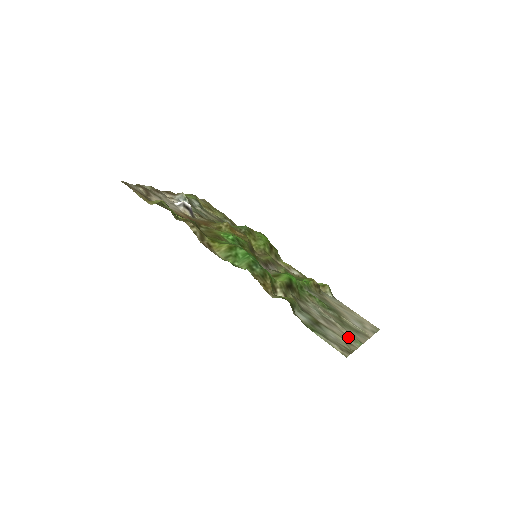
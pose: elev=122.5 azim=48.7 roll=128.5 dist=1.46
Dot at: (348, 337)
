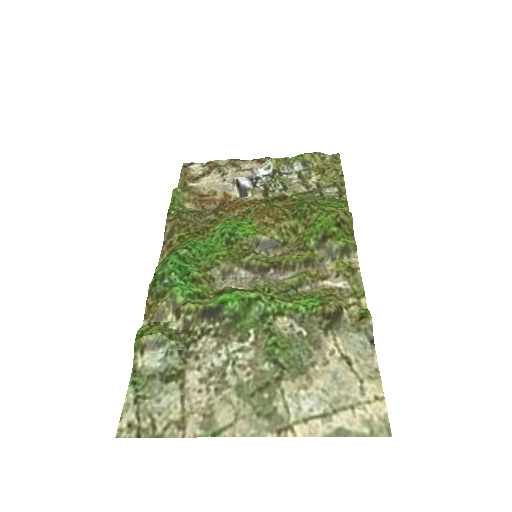
Dot at: (205, 415)
